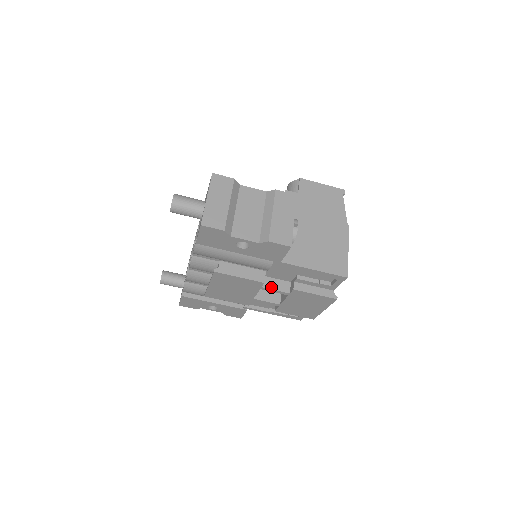
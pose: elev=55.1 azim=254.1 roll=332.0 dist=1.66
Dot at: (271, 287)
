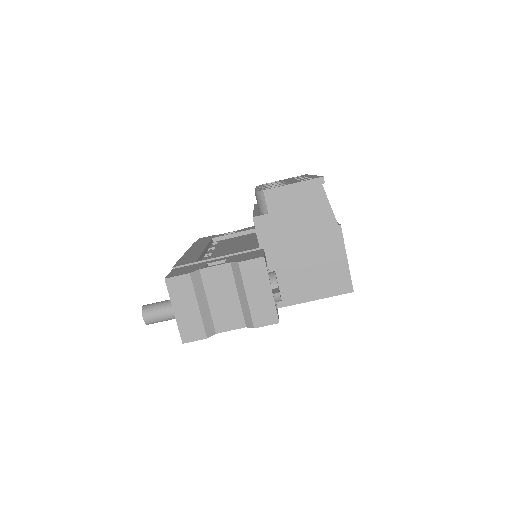
Dot at: occluded
